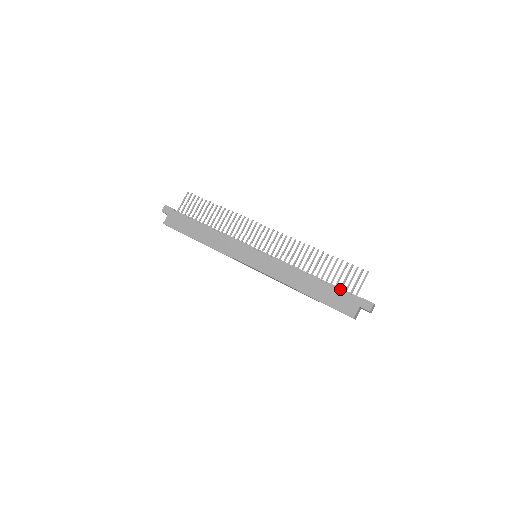
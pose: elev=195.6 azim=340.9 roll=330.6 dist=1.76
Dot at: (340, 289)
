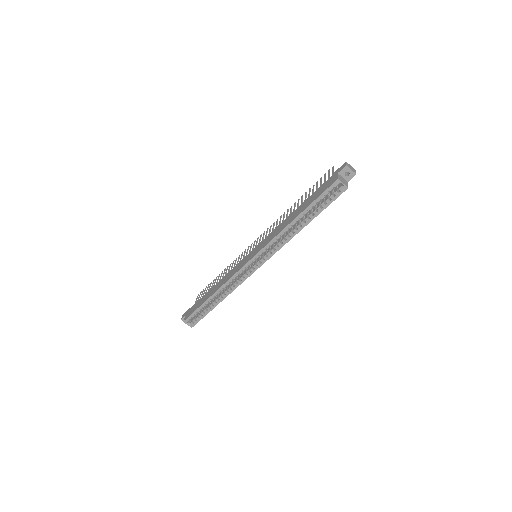
Dot at: occluded
